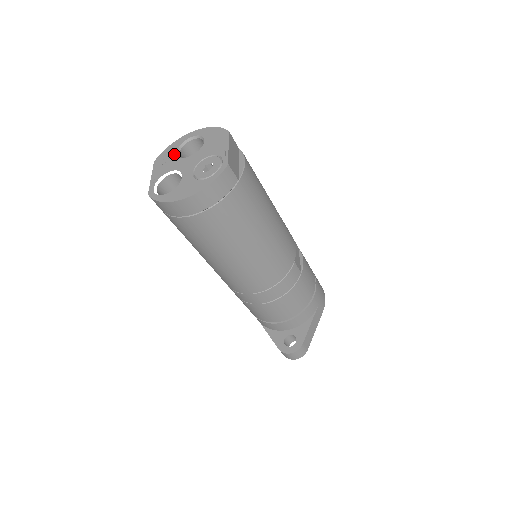
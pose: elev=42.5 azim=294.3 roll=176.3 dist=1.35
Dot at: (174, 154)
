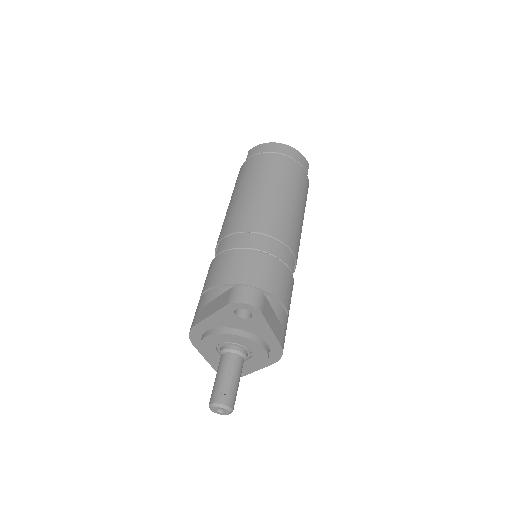
Dot at: occluded
